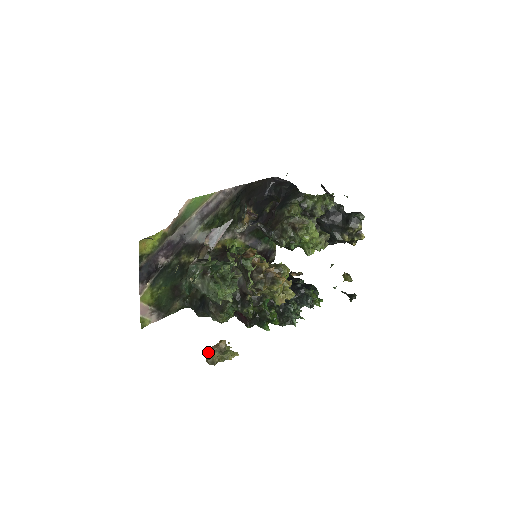
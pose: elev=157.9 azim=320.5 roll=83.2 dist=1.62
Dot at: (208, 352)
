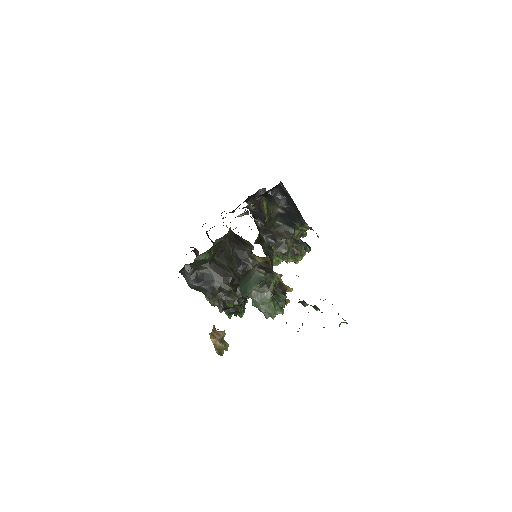
Dot at: (216, 341)
